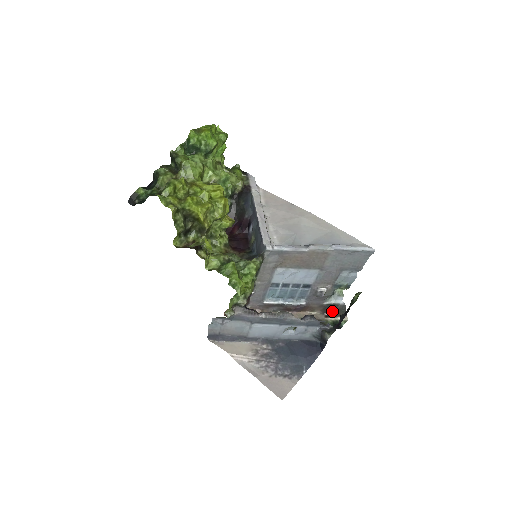
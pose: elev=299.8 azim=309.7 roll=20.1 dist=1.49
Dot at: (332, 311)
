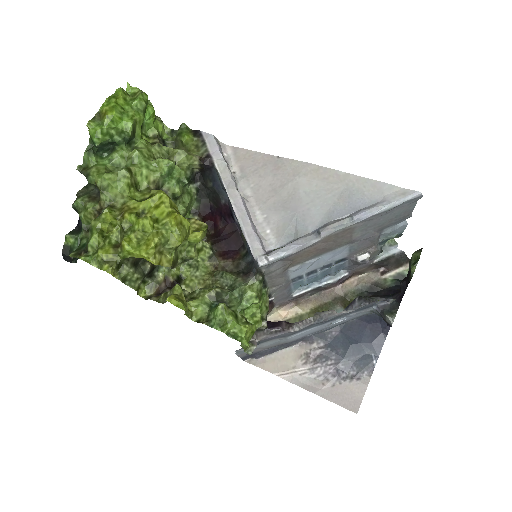
Dot at: (388, 264)
